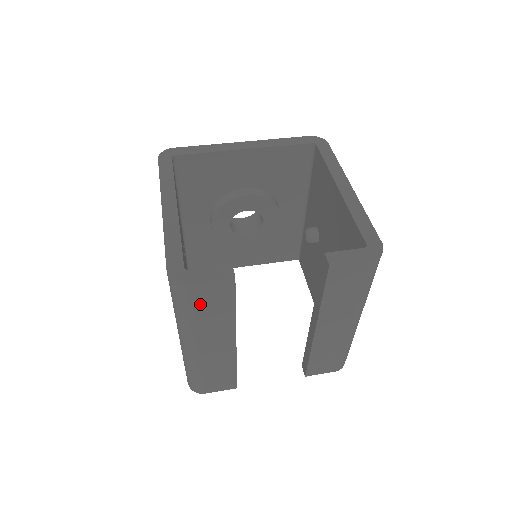
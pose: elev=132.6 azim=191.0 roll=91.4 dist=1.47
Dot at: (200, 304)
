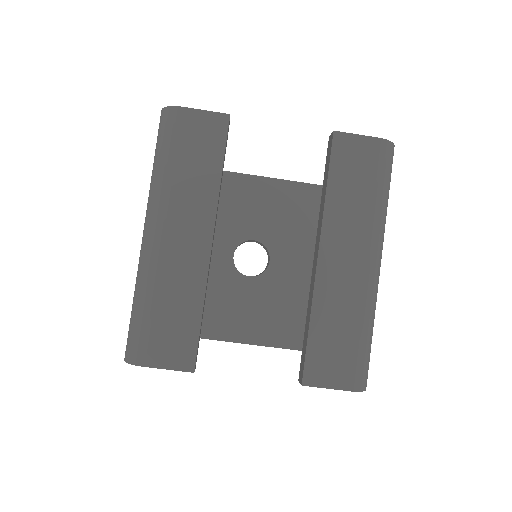
Dot at: (184, 145)
